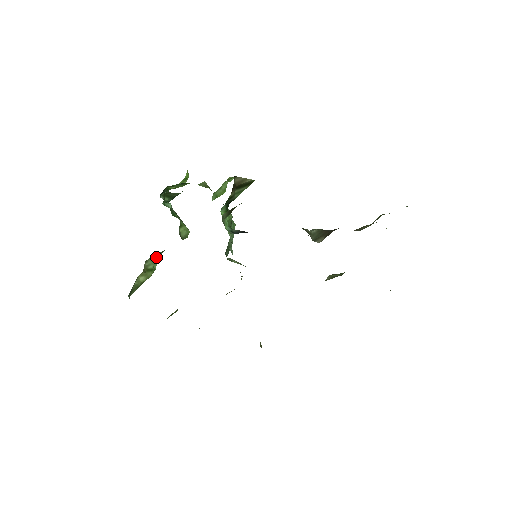
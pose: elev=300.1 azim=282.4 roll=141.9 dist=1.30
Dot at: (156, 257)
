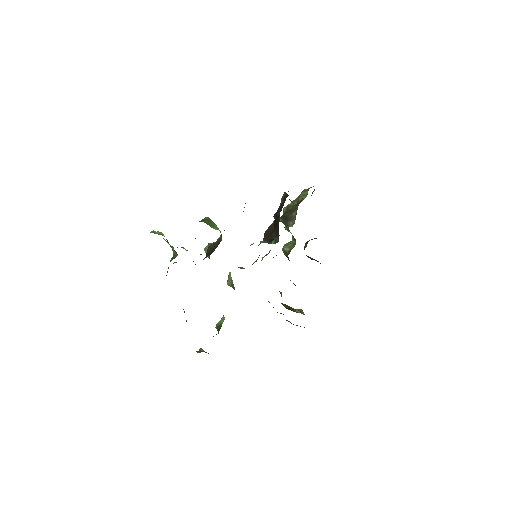
Dot at: occluded
